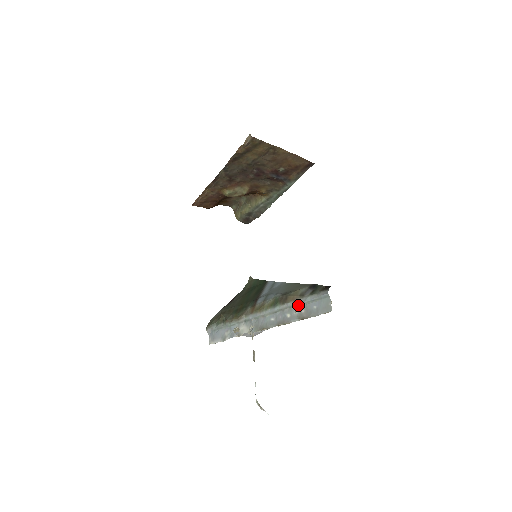
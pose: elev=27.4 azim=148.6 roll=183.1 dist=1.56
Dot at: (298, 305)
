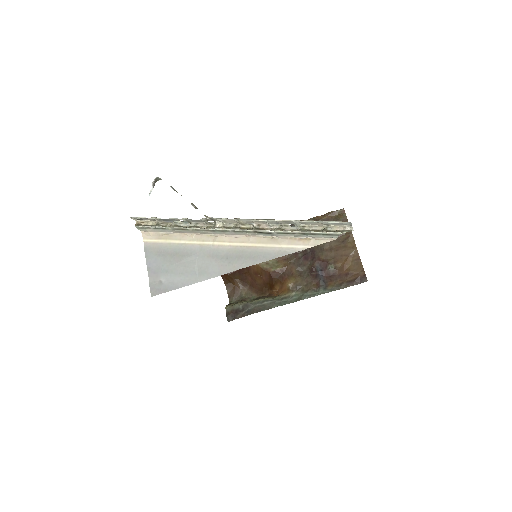
Dot at: (299, 226)
